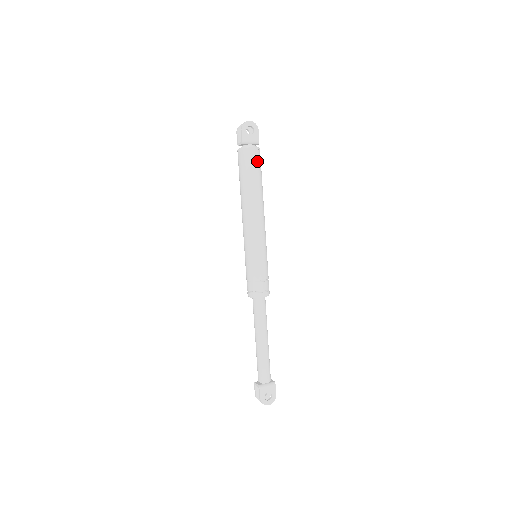
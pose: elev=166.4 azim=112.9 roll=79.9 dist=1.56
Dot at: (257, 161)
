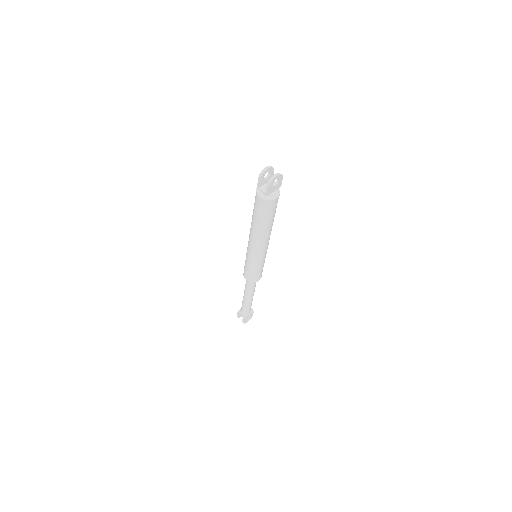
Dot at: (276, 205)
